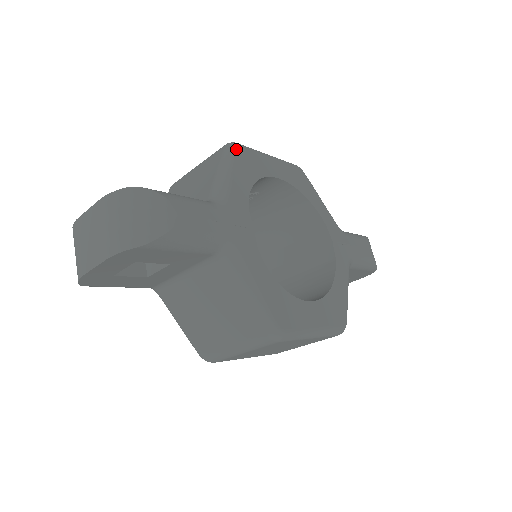
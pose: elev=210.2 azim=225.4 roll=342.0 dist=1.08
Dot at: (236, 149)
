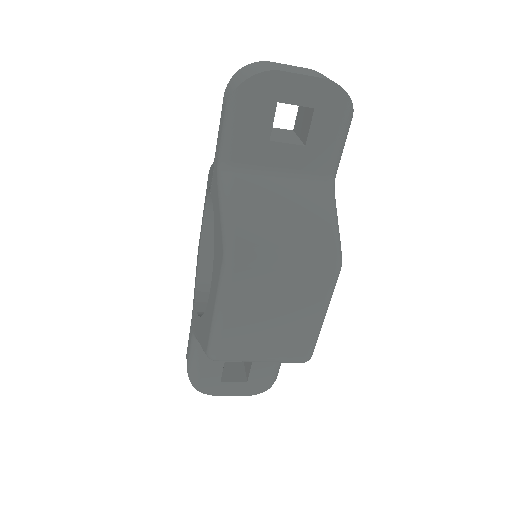
Dot at: occluded
